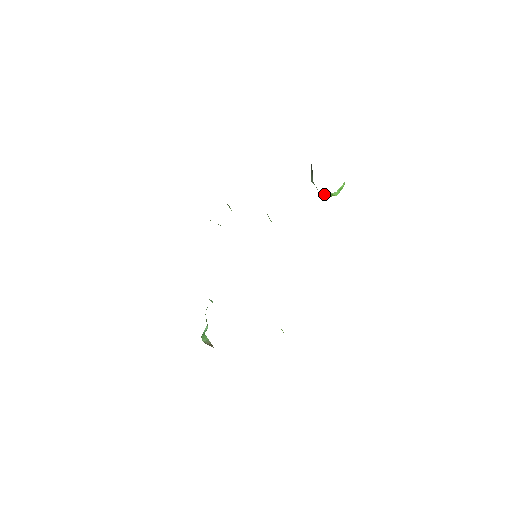
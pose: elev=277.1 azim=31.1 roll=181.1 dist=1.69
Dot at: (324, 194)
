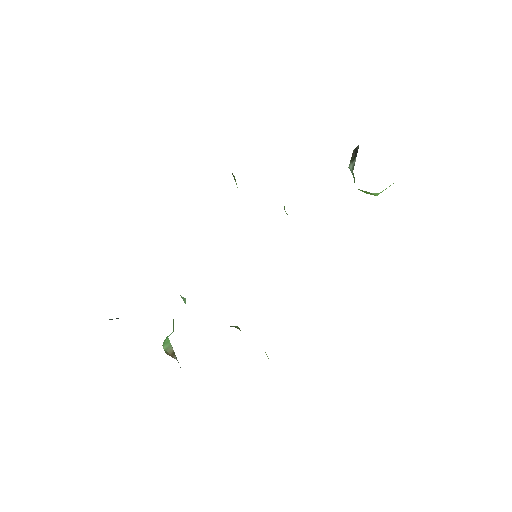
Dot at: (362, 190)
